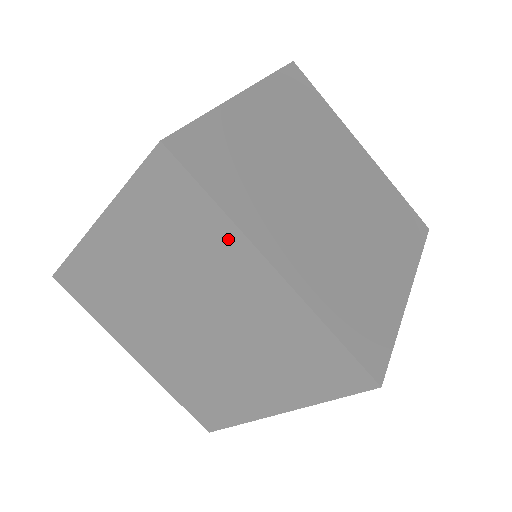
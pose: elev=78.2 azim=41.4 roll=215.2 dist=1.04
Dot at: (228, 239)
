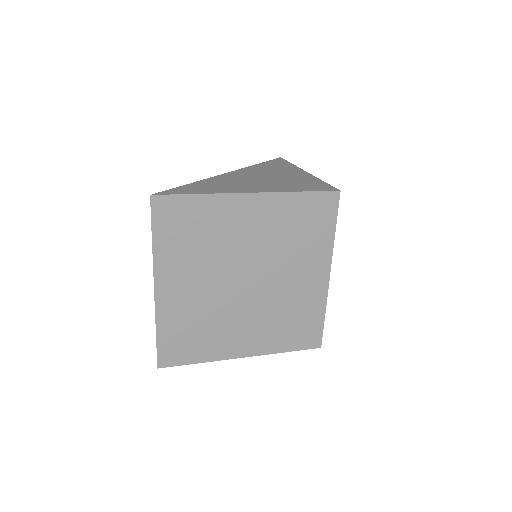
Dot at: (323, 249)
